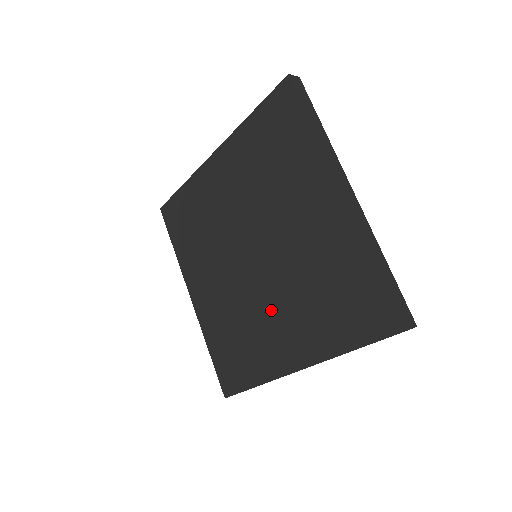
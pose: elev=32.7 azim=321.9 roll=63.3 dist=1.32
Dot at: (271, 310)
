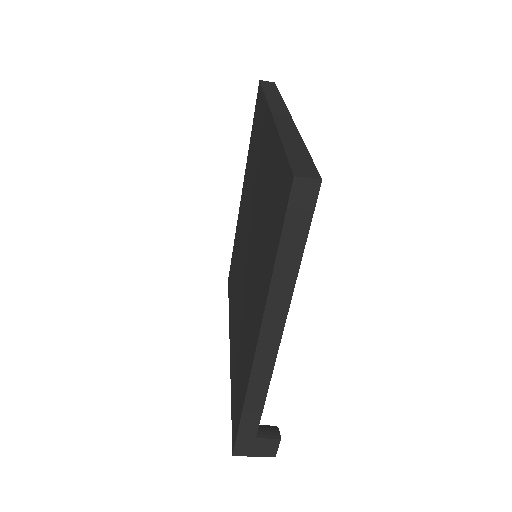
Dot at: (250, 294)
